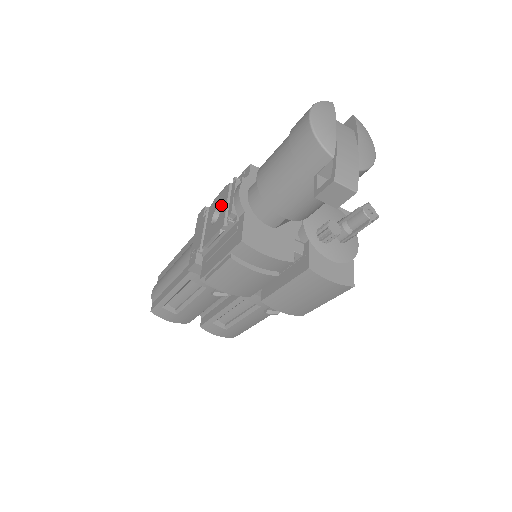
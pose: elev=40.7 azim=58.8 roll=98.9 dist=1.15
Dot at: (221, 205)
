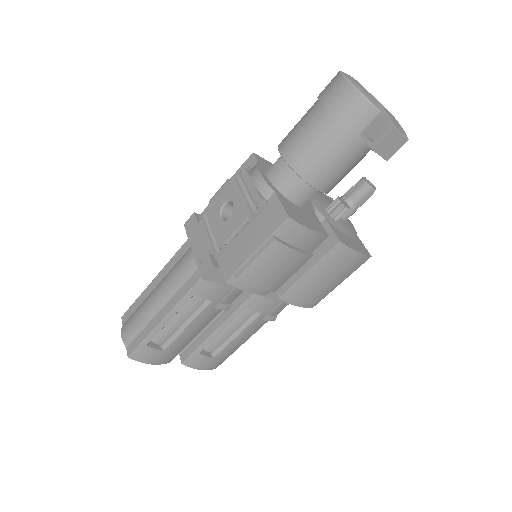
Dot at: (231, 198)
